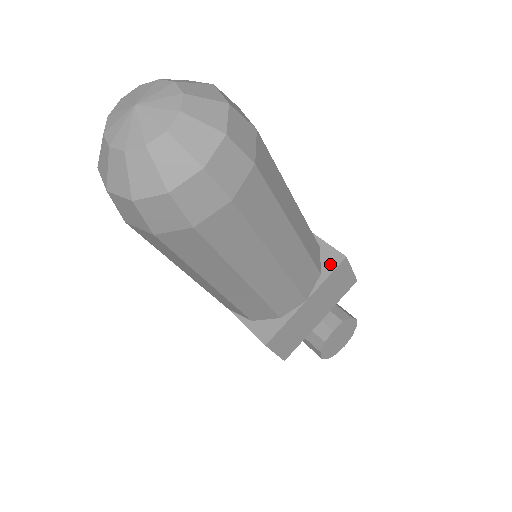
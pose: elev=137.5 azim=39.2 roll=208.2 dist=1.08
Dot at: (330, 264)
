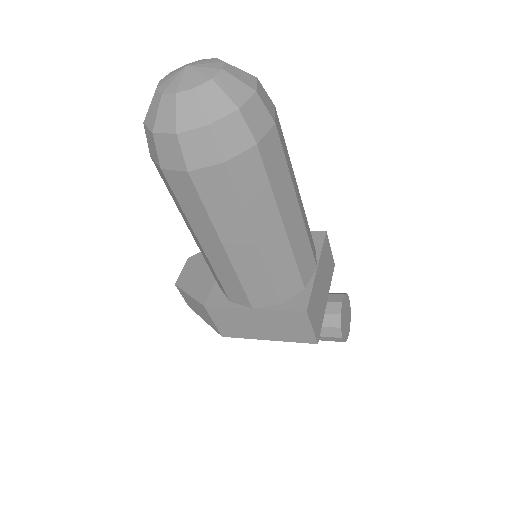
Dot at: (317, 240)
